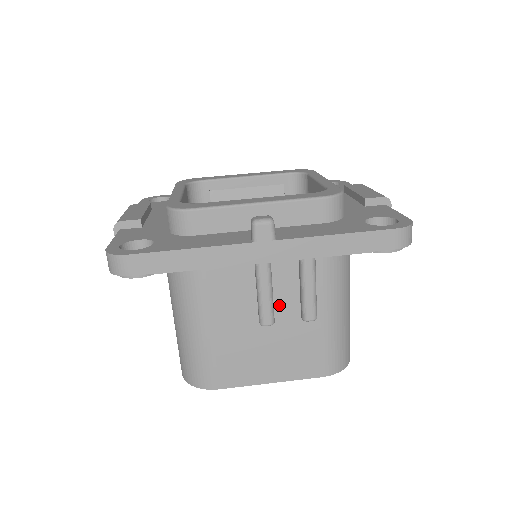
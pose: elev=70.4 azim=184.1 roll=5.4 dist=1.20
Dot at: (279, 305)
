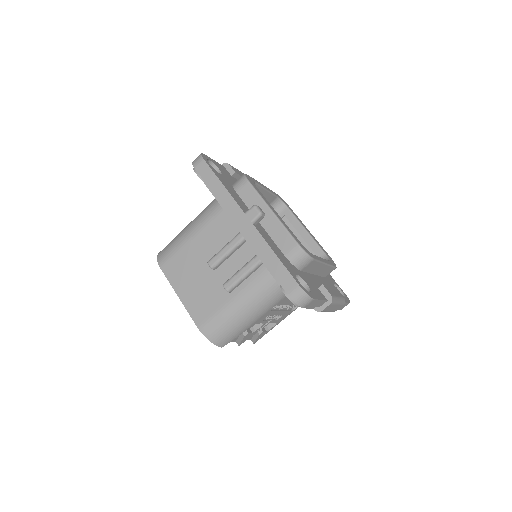
Dot at: (225, 266)
